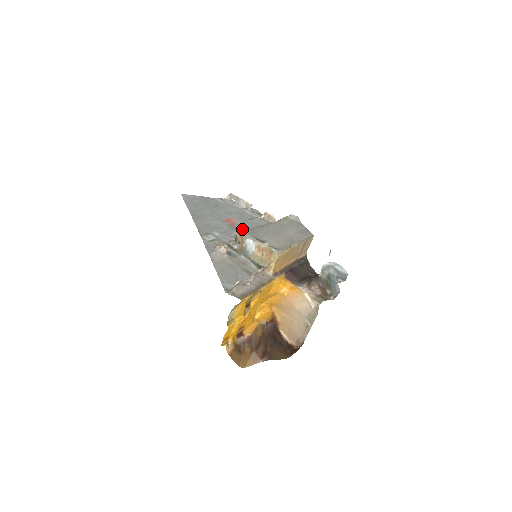
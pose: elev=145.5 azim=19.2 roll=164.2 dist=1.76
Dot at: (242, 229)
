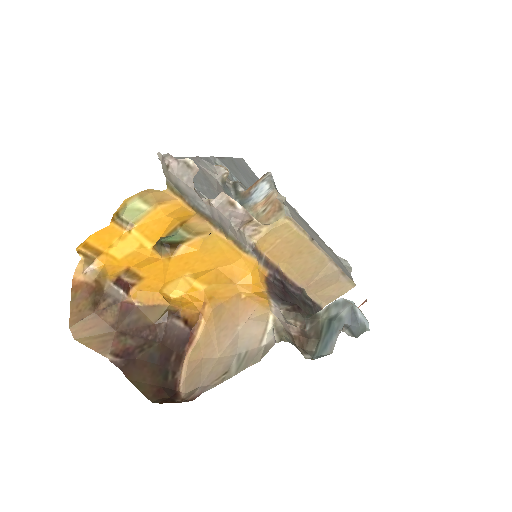
Dot at: occluded
